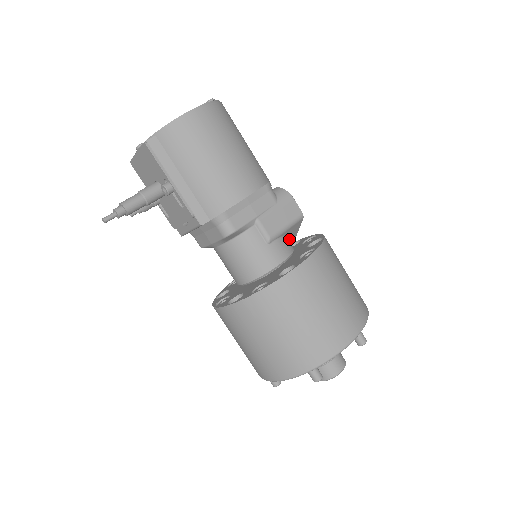
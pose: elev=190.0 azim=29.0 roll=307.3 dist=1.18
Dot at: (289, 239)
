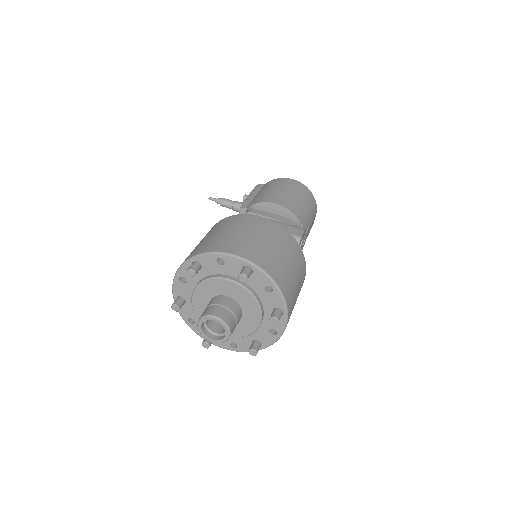
Dot at: occluded
